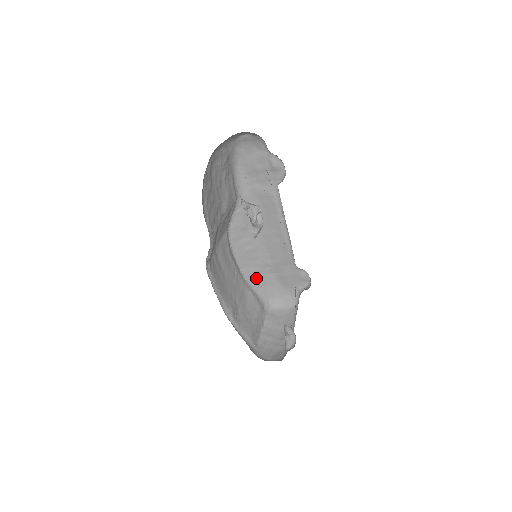
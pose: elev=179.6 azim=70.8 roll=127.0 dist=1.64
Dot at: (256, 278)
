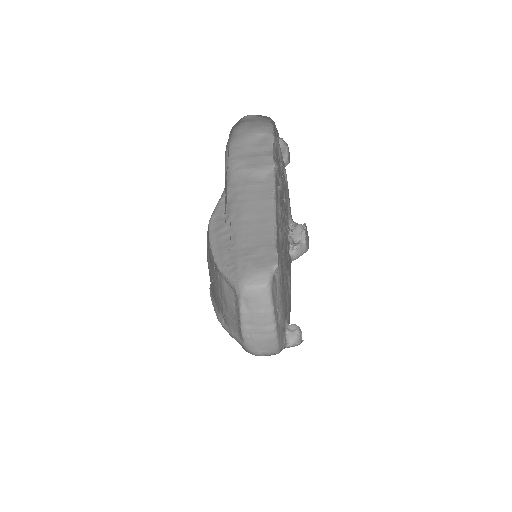
Dot at: (229, 264)
